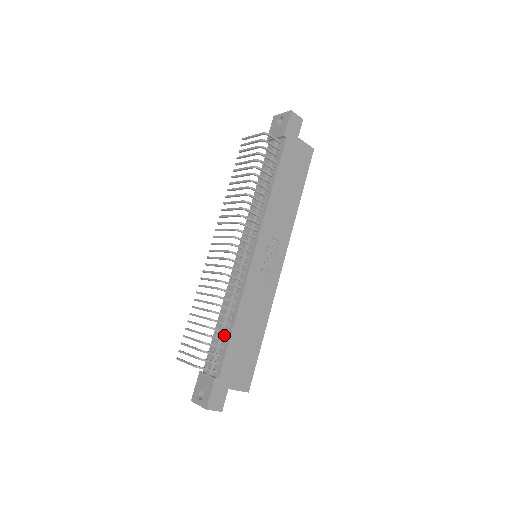
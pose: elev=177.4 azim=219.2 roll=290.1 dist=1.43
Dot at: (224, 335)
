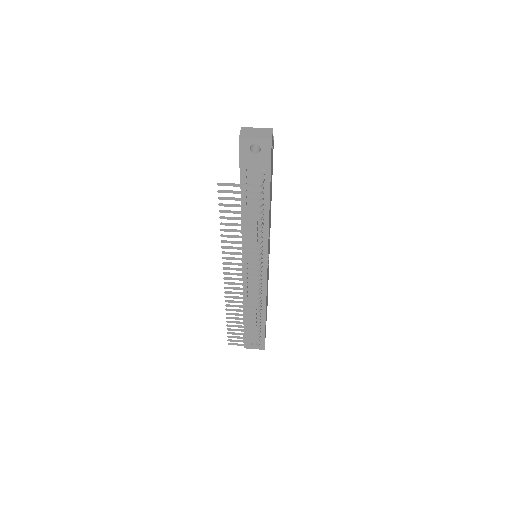
Dot at: occluded
